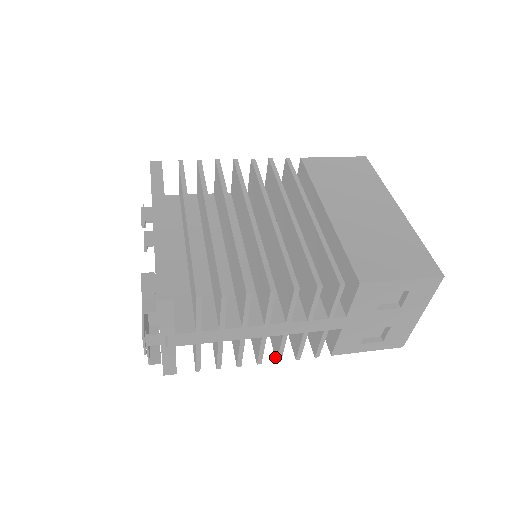
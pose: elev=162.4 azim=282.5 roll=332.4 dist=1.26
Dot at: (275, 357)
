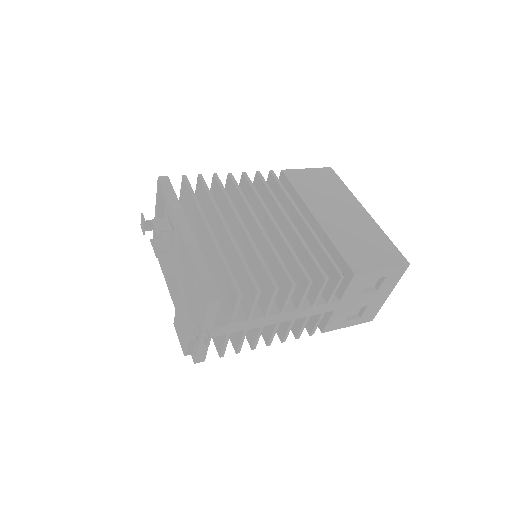
Dot at: (280, 339)
